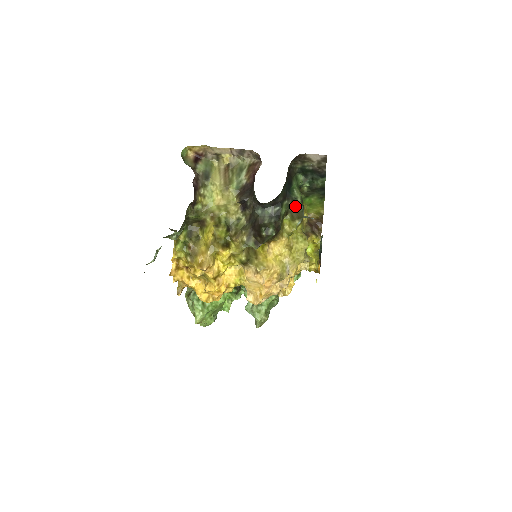
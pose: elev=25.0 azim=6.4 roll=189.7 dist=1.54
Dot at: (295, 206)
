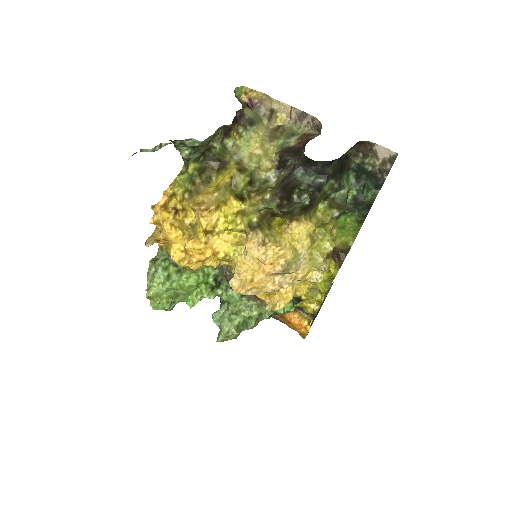
Dot at: (338, 196)
